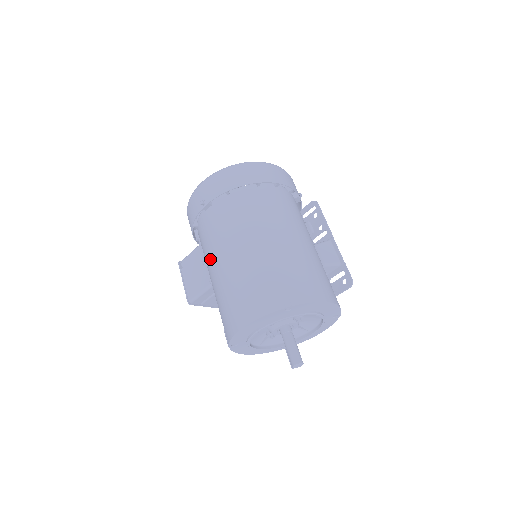
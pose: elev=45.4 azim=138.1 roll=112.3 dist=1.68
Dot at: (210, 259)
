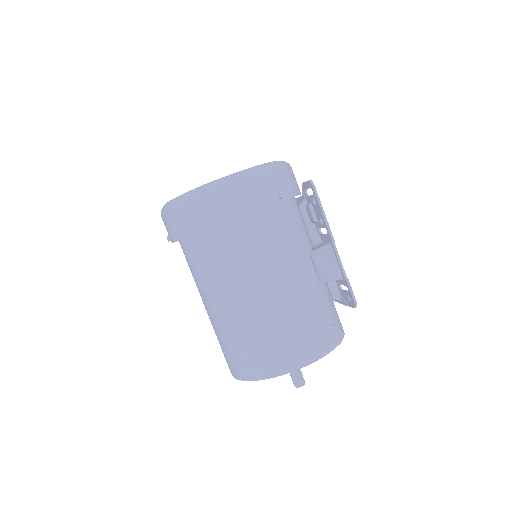
Dot at: occluded
